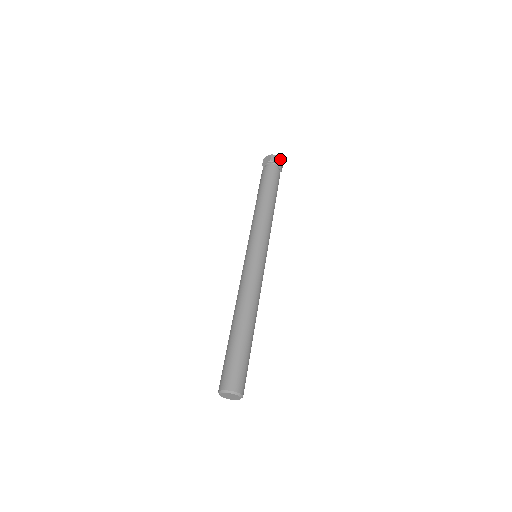
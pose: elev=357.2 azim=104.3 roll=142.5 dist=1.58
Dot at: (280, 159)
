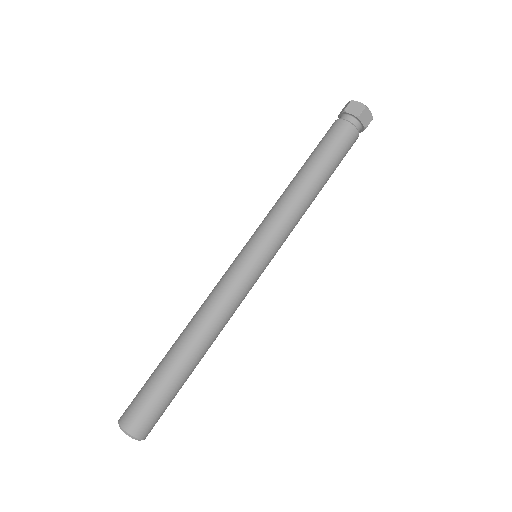
Dot at: (362, 108)
